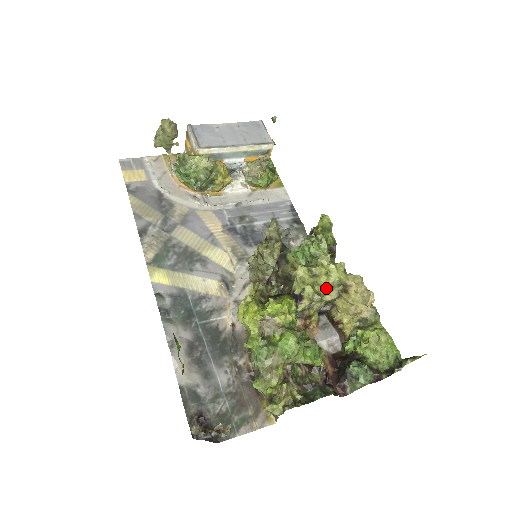
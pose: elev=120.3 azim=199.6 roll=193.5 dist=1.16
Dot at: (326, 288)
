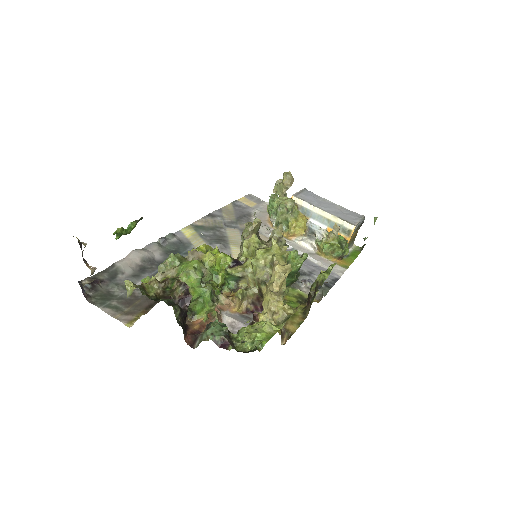
Dot at: (258, 260)
